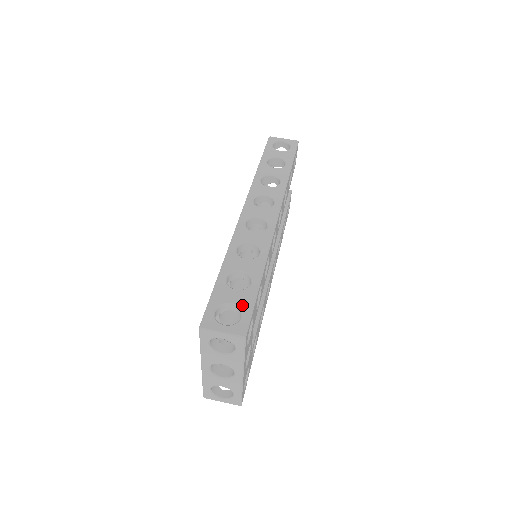
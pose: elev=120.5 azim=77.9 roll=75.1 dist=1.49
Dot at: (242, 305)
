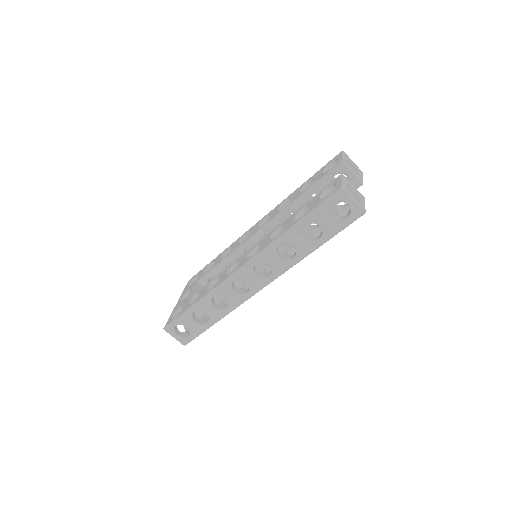
Dot at: (193, 332)
